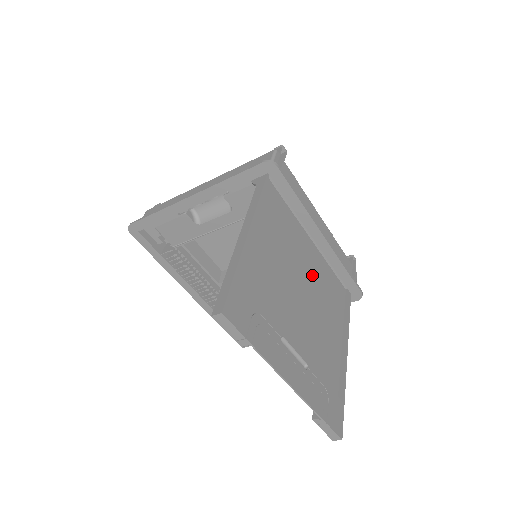
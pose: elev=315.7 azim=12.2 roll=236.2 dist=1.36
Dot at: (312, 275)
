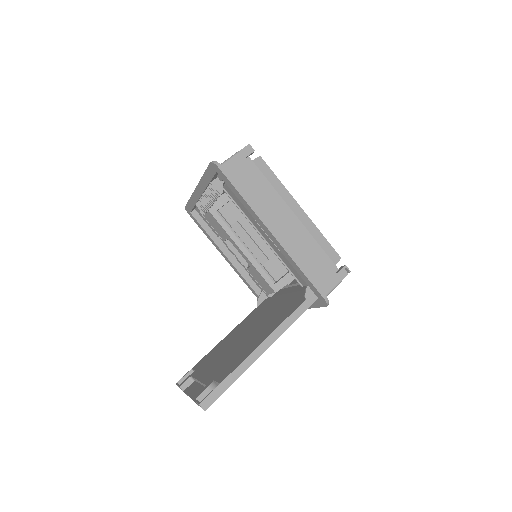
Dot at: occluded
